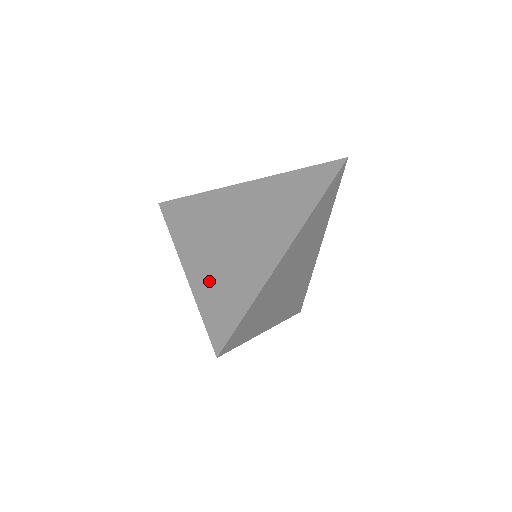
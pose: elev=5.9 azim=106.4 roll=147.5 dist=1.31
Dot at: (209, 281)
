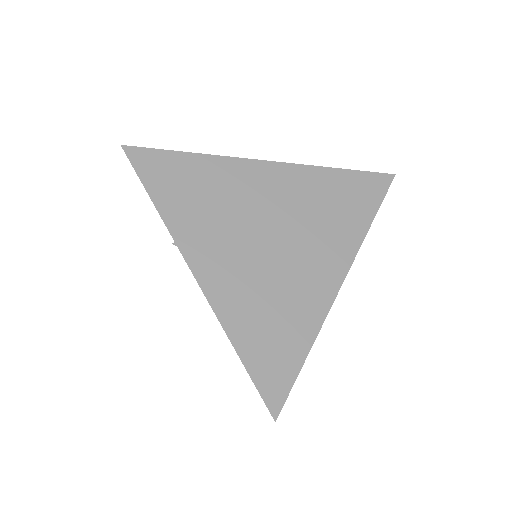
Dot at: (243, 307)
